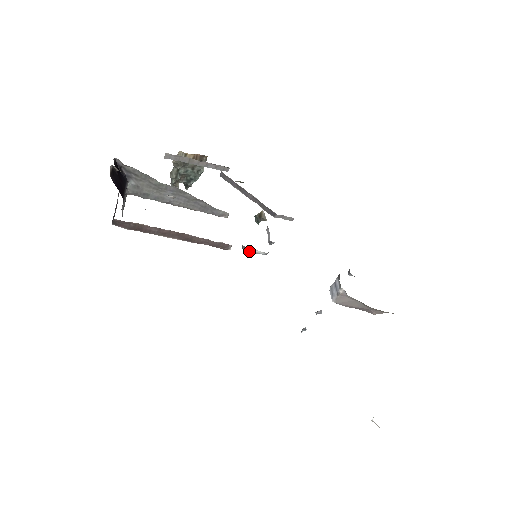
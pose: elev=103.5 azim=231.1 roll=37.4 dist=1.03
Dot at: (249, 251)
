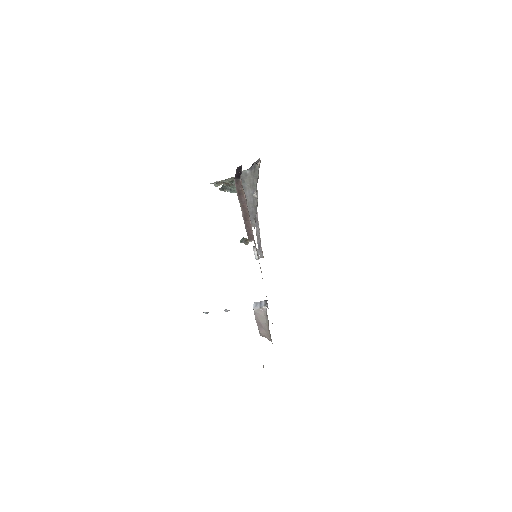
Dot at: (254, 251)
